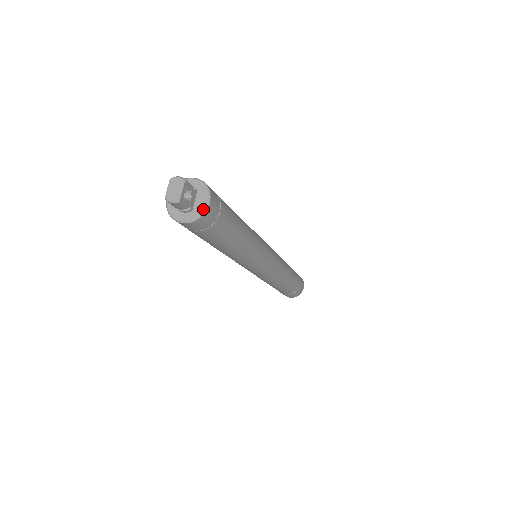
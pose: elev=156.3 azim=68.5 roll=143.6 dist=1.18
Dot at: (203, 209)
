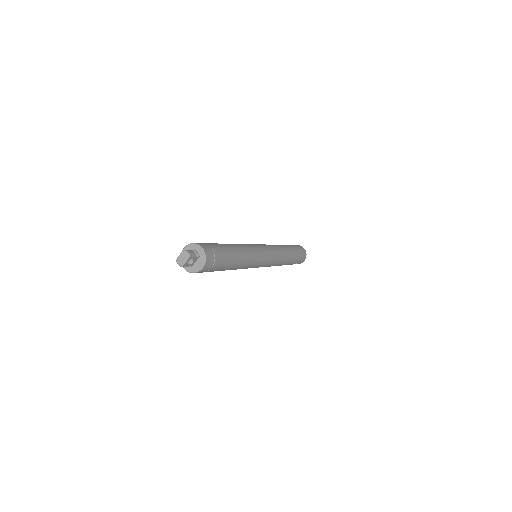
Dot at: (198, 270)
